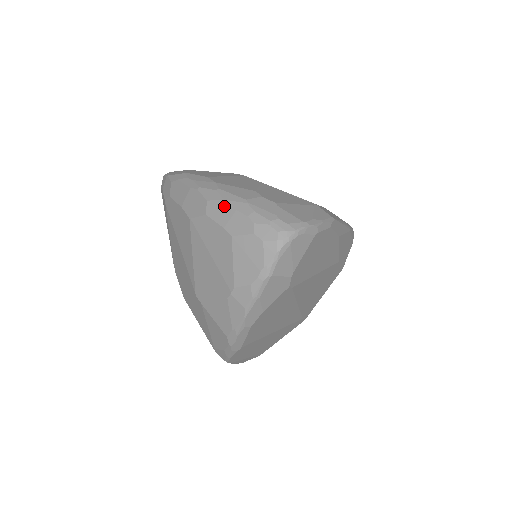
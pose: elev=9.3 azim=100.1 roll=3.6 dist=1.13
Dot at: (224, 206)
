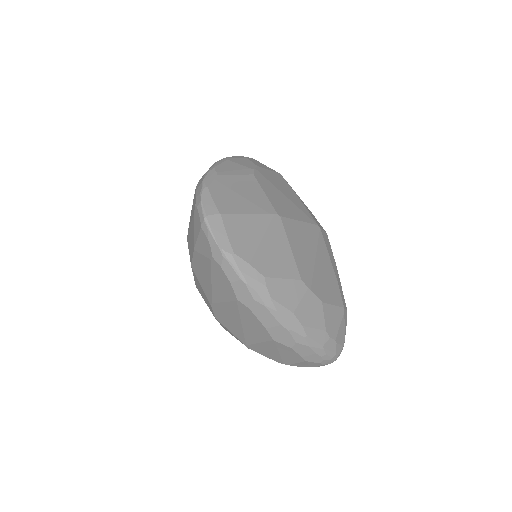
Dot at: (308, 349)
